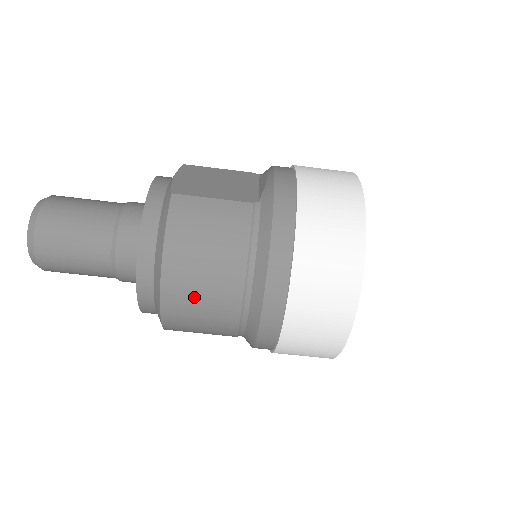
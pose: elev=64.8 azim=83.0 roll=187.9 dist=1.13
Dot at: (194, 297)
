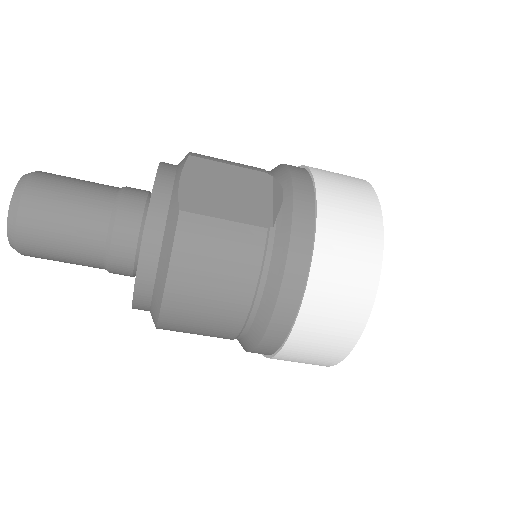
Dot at: (195, 318)
